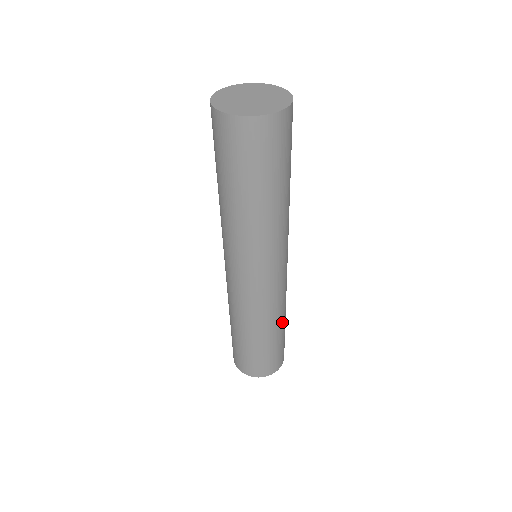
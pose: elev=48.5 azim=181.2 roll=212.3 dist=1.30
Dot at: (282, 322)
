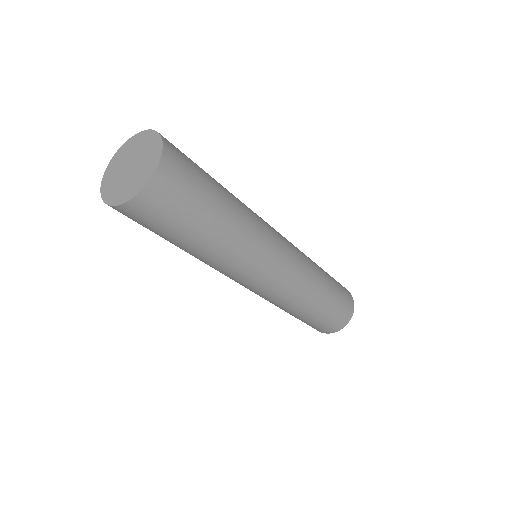
Dot at: (321, 270)
